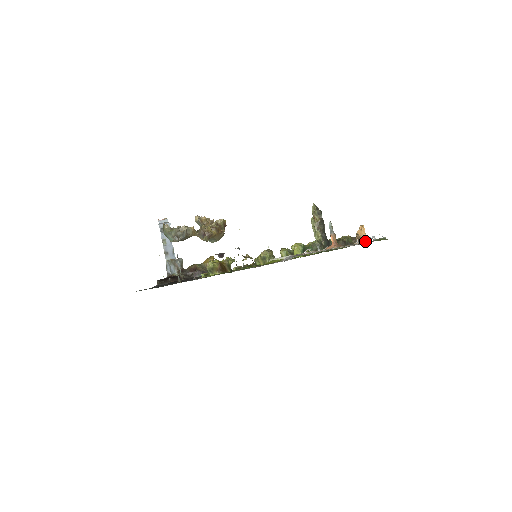
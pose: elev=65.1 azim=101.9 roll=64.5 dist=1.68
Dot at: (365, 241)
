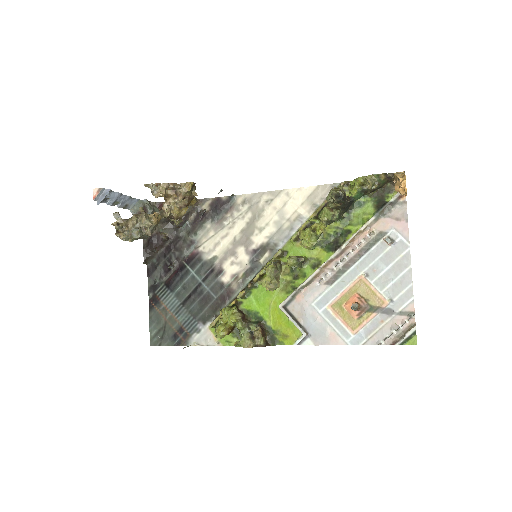
Dot at: (391, 335)
